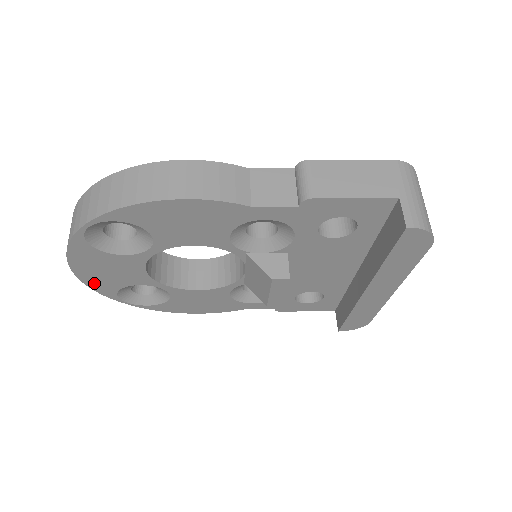
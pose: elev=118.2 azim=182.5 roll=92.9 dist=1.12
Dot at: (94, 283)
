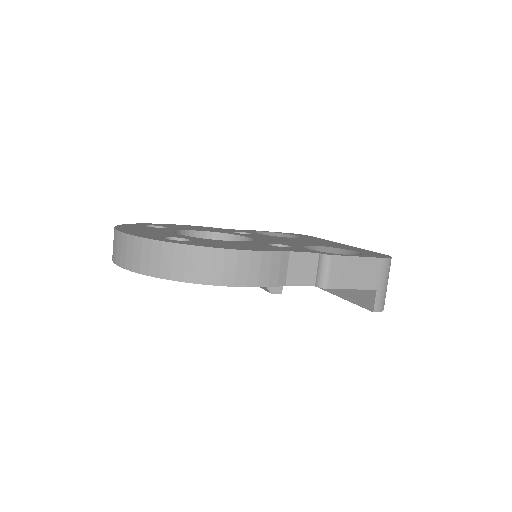
Dot at: occluded
